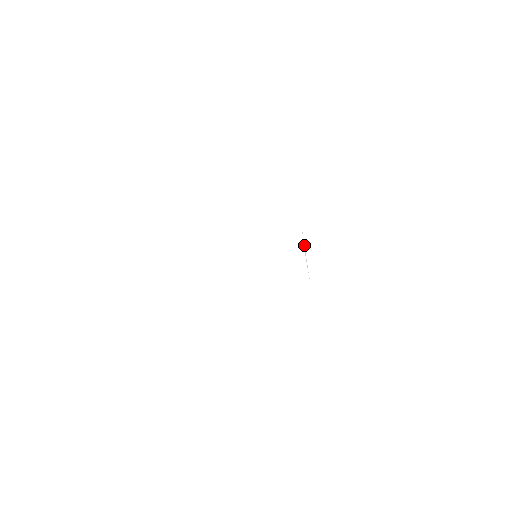
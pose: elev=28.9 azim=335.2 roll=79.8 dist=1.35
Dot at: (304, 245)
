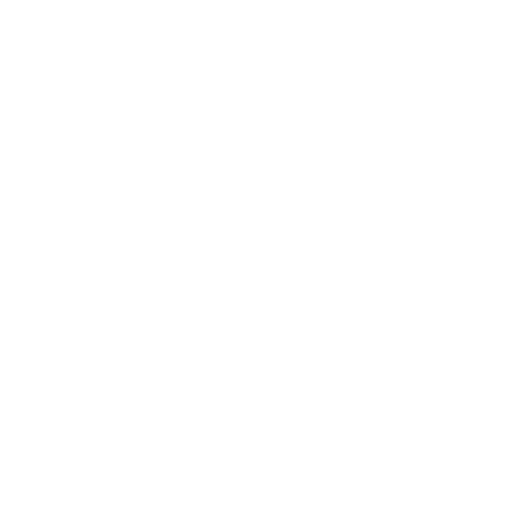
Dot at: (269, 215)
